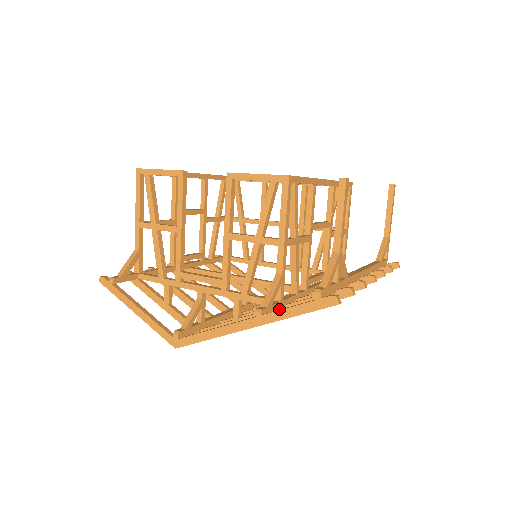
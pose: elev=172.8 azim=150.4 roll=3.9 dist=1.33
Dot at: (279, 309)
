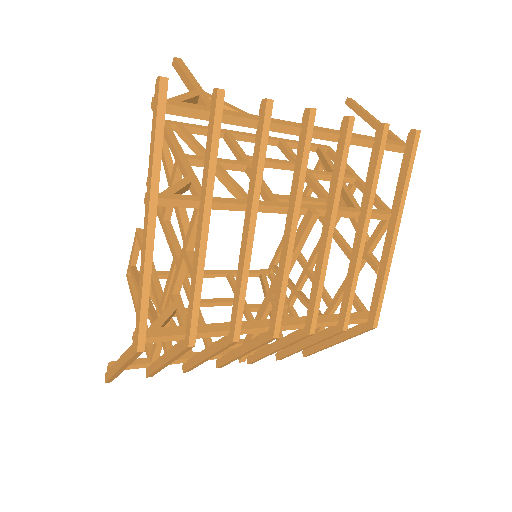
Dot at: (201, 203)
